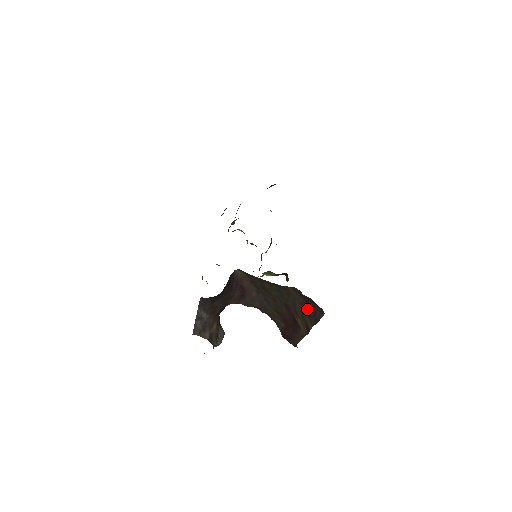
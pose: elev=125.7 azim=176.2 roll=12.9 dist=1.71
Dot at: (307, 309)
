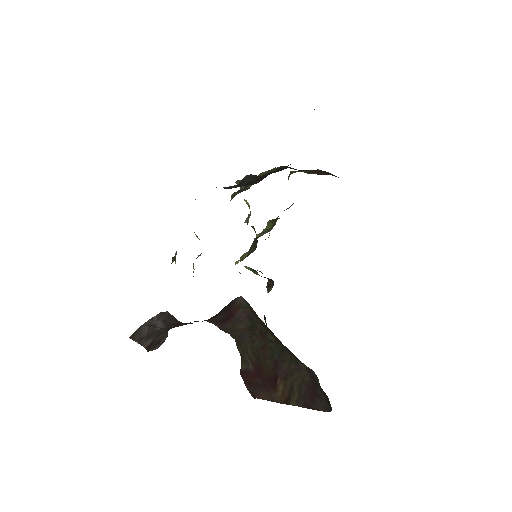
Dot at: (306, 390)
